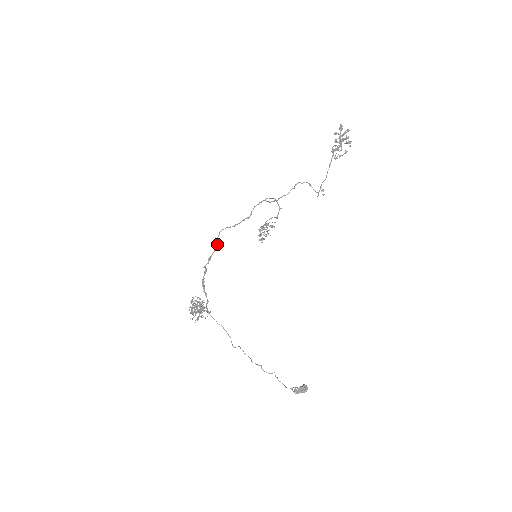
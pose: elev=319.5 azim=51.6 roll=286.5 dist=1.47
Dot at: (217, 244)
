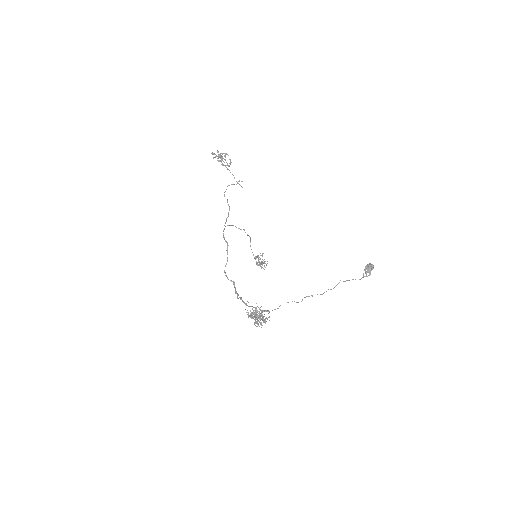
Dot at: occluded
